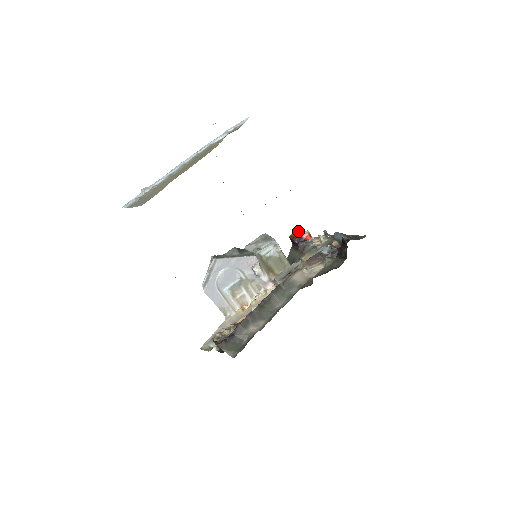
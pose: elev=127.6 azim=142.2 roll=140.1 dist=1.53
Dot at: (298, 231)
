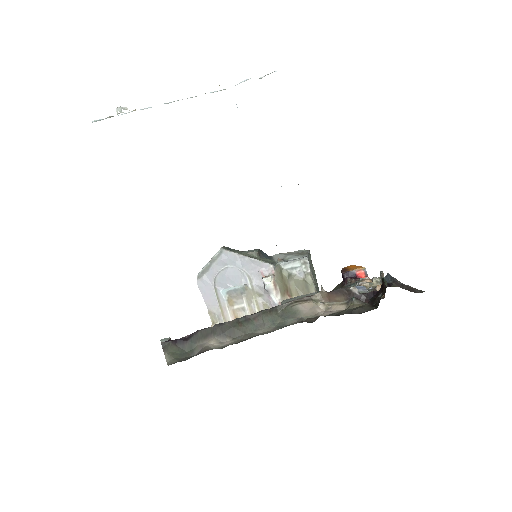
Dot at: (355, 265)
